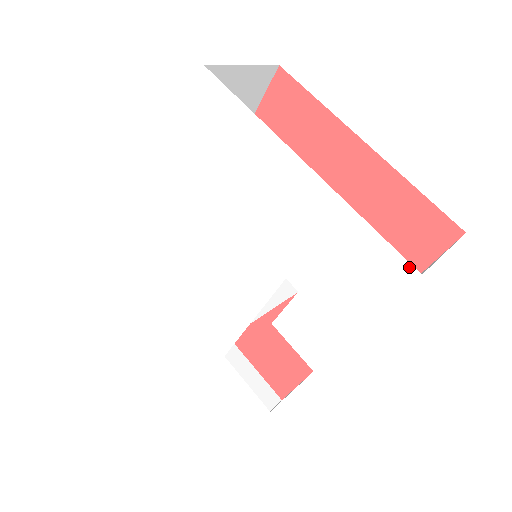
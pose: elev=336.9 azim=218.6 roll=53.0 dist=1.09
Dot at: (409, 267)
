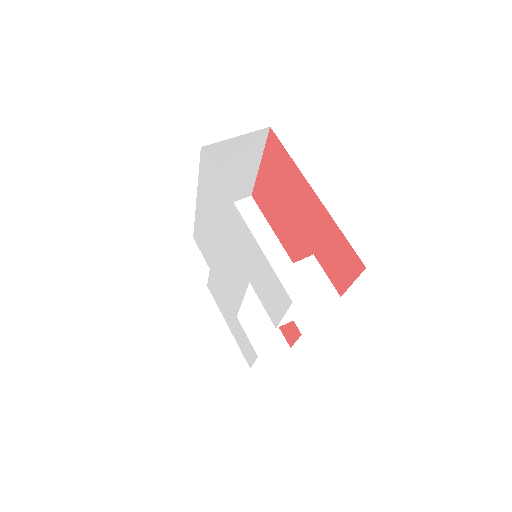
Dot at: (288, 296)
